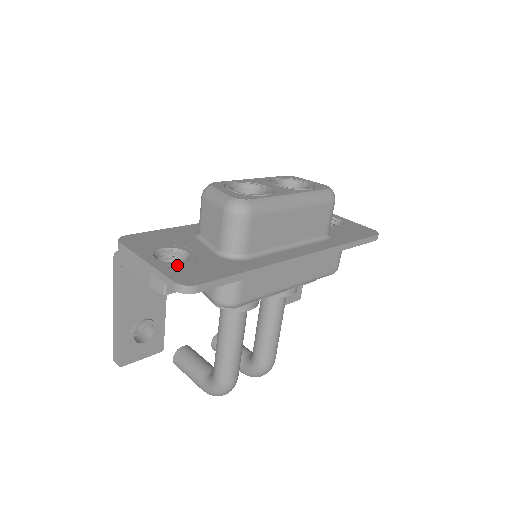
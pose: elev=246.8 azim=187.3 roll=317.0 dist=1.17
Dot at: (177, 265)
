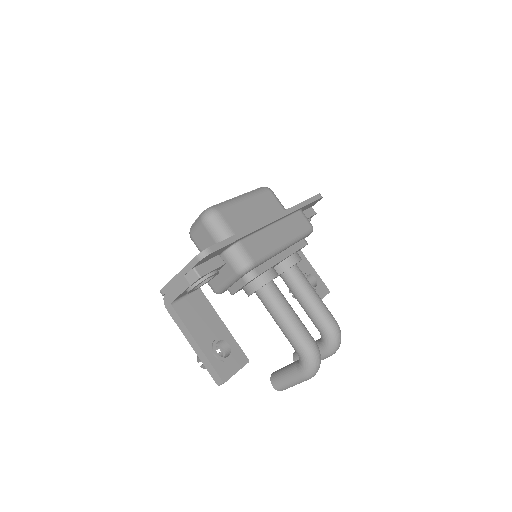
Dot at: occluded
